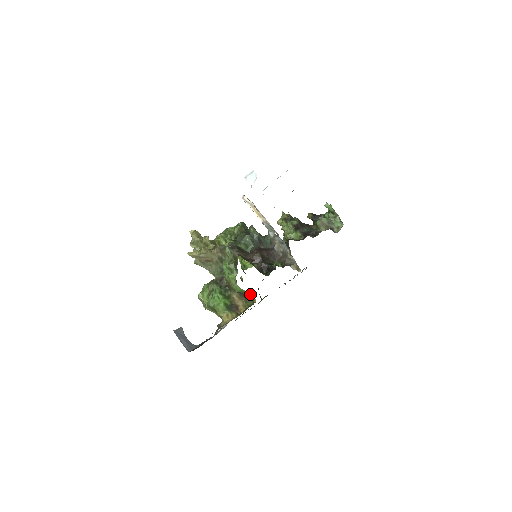
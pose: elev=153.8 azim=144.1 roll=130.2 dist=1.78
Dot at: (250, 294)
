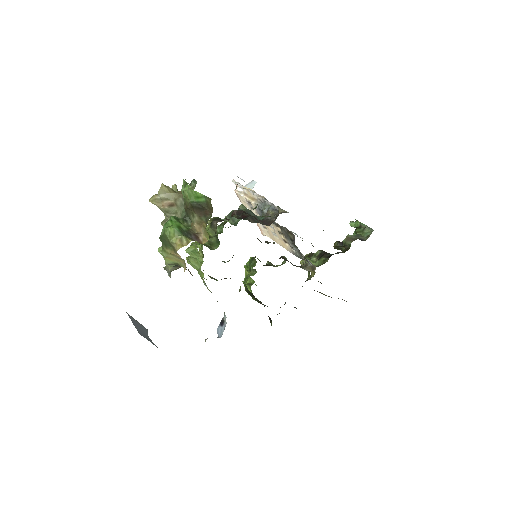
Dot at: (206, 197)
